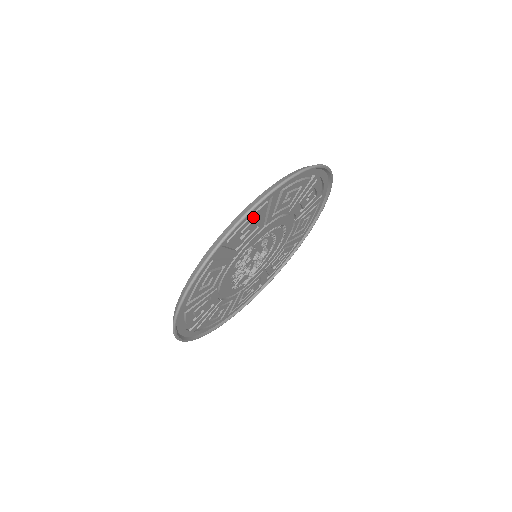
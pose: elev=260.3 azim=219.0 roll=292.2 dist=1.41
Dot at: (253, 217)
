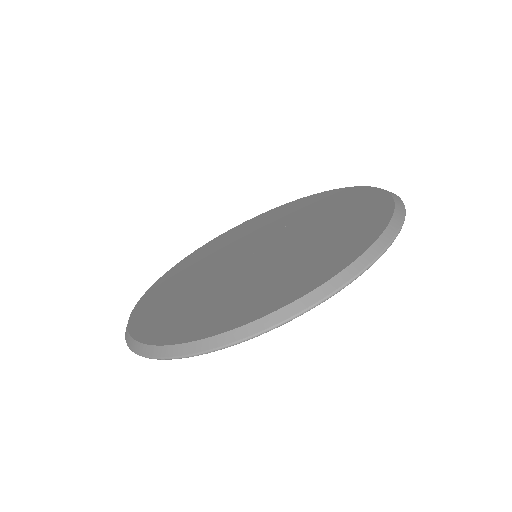
Dot at: occluded
